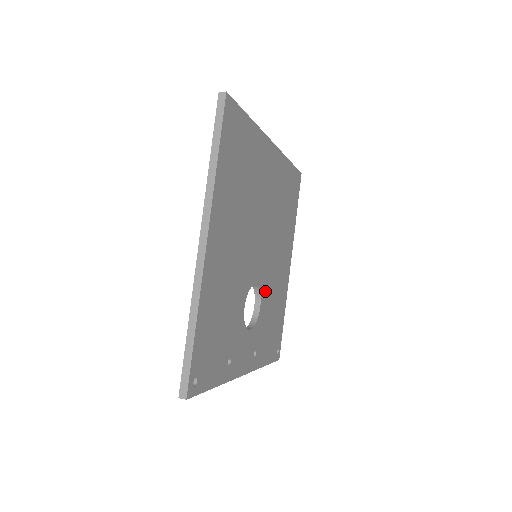
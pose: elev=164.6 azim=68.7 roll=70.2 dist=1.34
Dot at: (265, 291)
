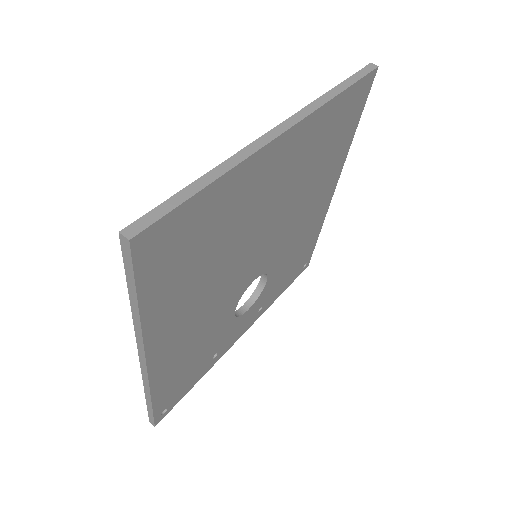
Dot at: (276, 262)
